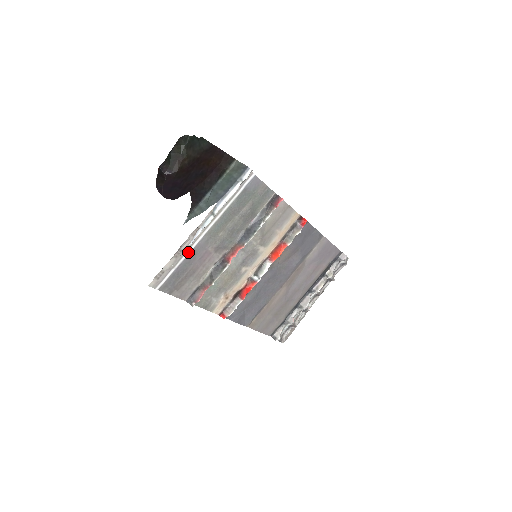
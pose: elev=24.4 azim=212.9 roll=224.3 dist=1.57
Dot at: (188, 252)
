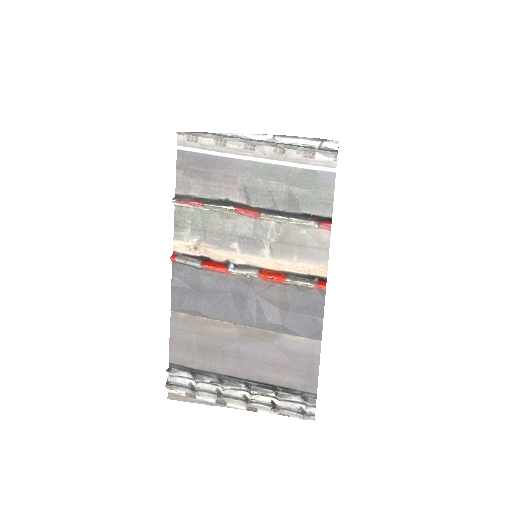
Dot at: (226, 155)
